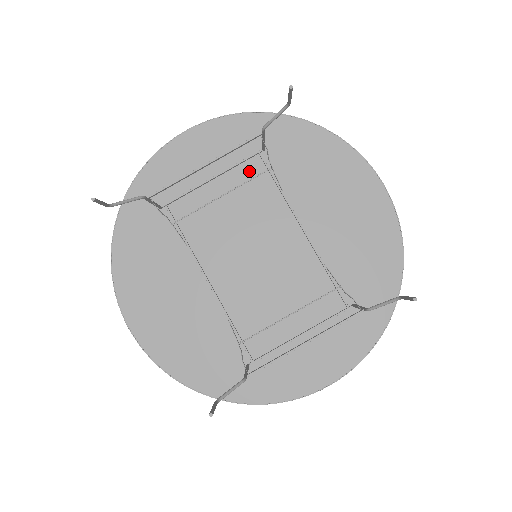
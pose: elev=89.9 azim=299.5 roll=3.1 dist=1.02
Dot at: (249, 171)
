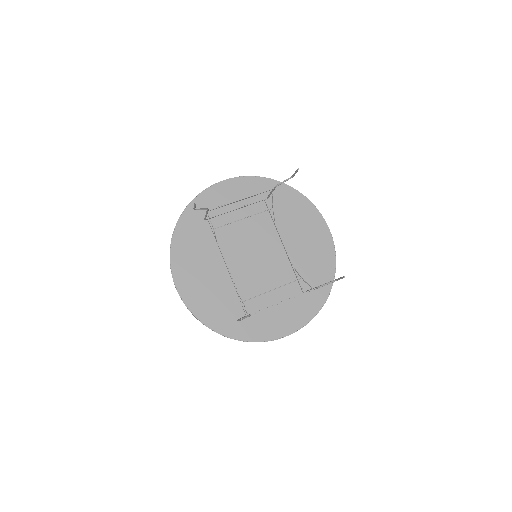
Dot at: (258, 209)
